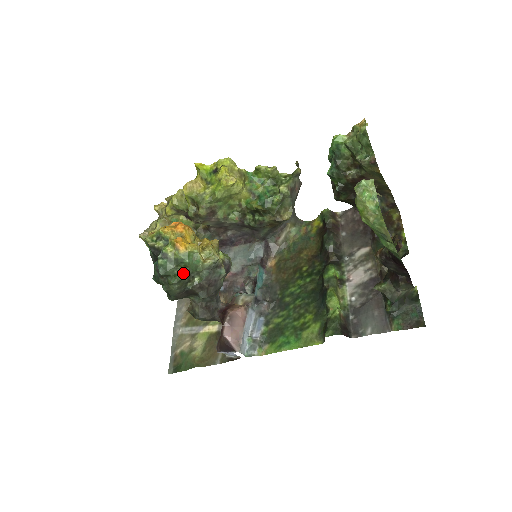
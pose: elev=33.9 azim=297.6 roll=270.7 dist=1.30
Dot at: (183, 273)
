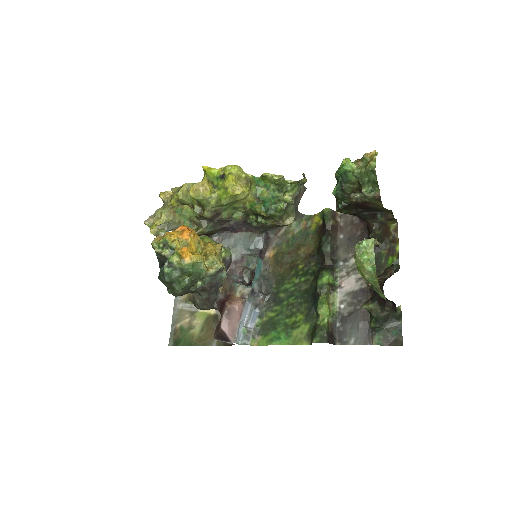
Dot at: (187, 280)
